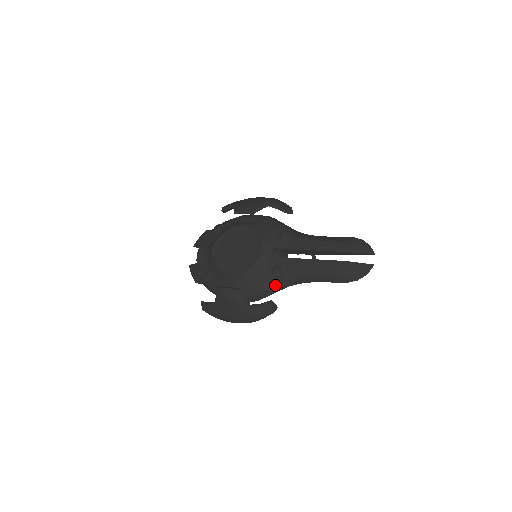
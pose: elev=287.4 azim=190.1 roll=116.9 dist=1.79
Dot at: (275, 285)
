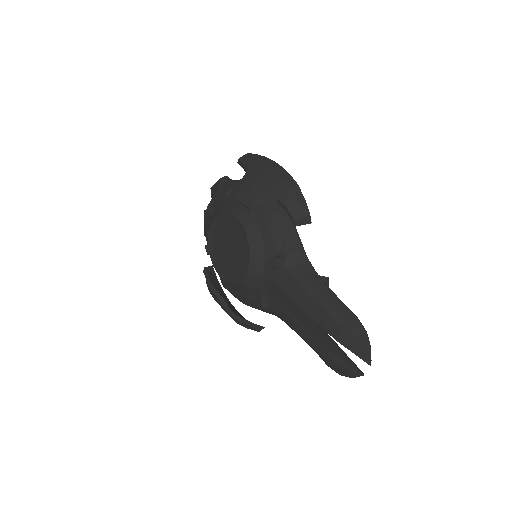
Dot at: (261, 310)
